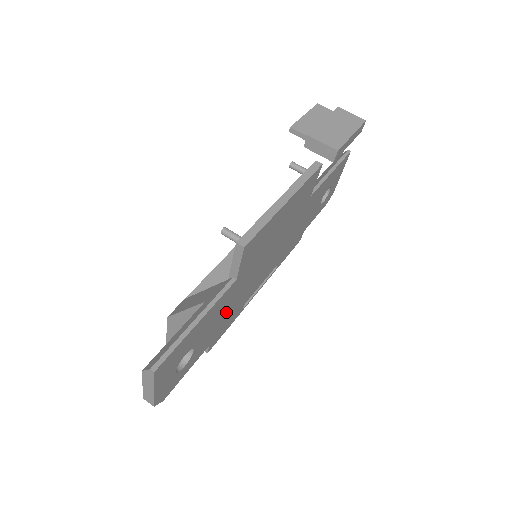
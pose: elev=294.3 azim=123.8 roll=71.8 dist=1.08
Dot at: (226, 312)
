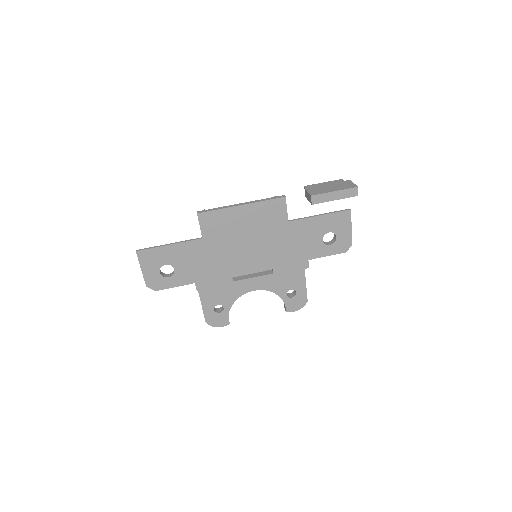
Dot at: (205, 264)
